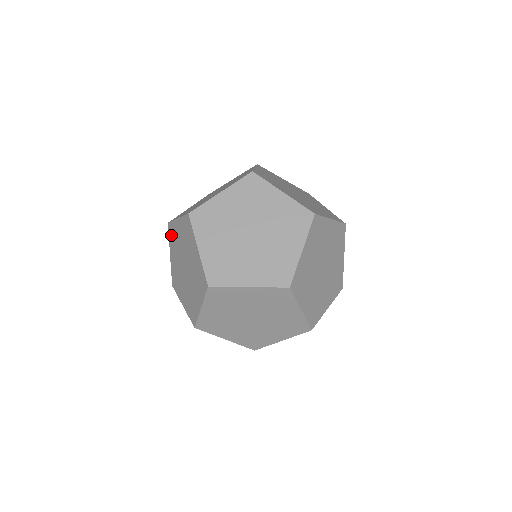
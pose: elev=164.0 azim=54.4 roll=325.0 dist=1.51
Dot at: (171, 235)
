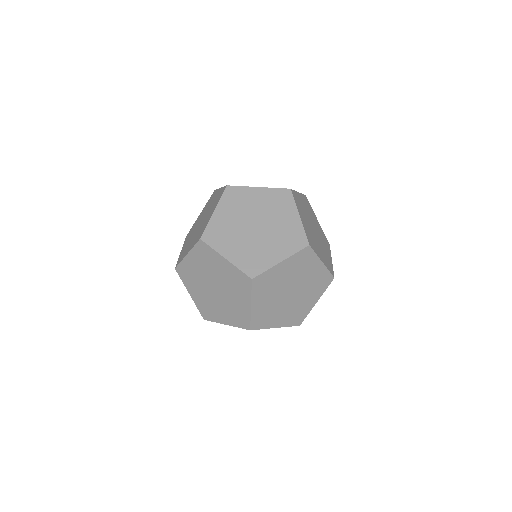
Dot at: occluded
